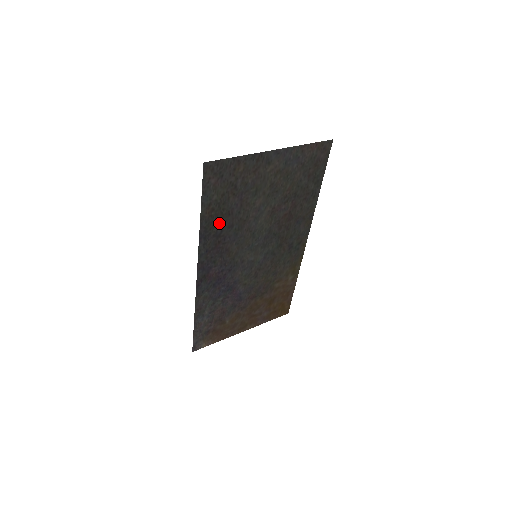
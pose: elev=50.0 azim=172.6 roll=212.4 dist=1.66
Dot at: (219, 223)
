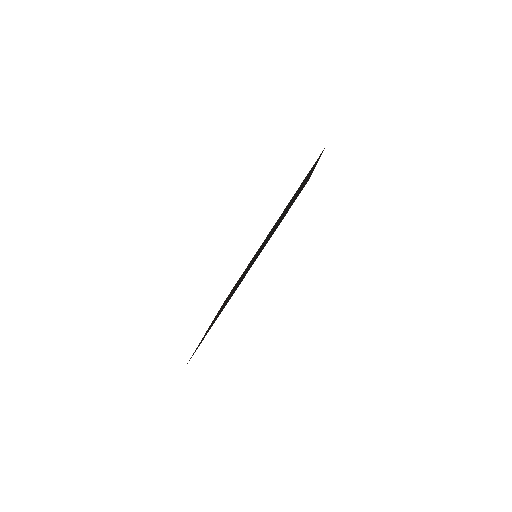
Dot at: (272, 233)
